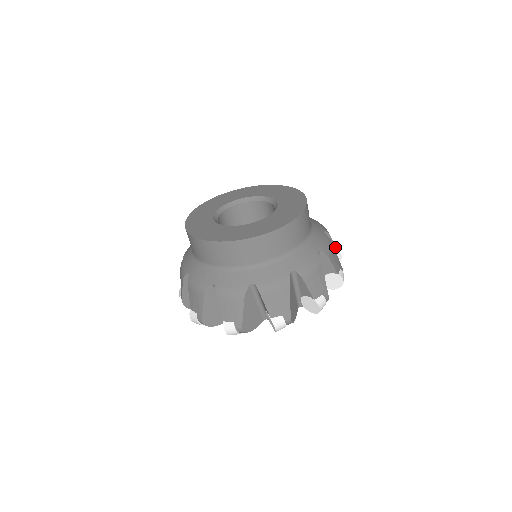
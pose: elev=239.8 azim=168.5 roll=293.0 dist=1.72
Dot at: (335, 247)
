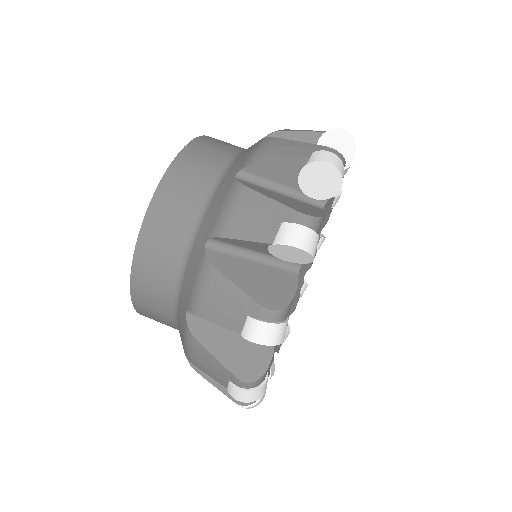
Dot at: occluded
